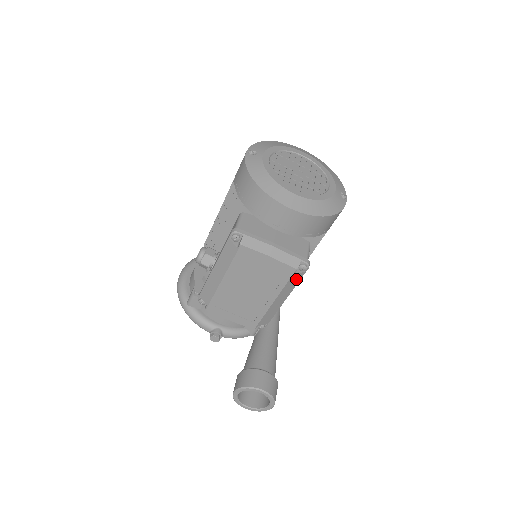
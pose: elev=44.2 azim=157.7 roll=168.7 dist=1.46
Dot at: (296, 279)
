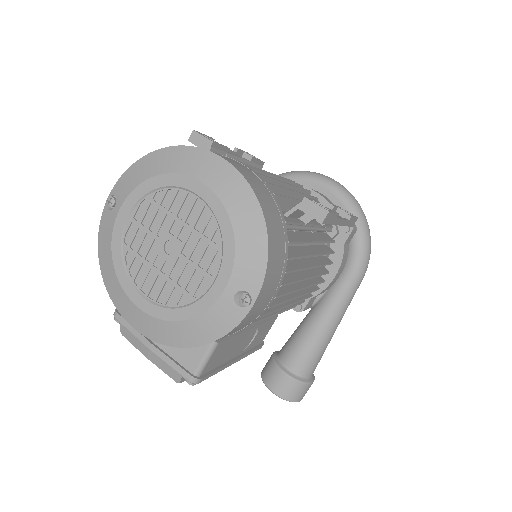
Dot at: occluded
